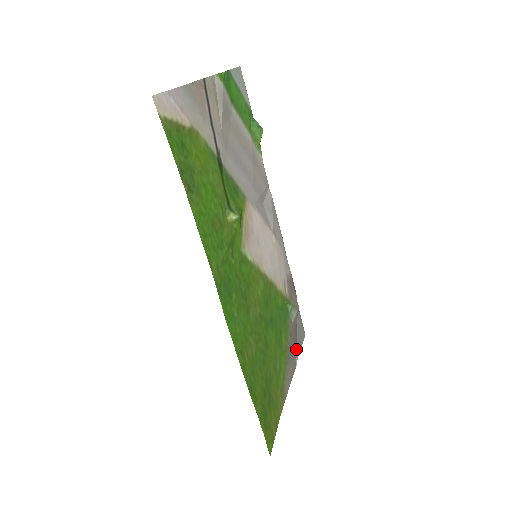
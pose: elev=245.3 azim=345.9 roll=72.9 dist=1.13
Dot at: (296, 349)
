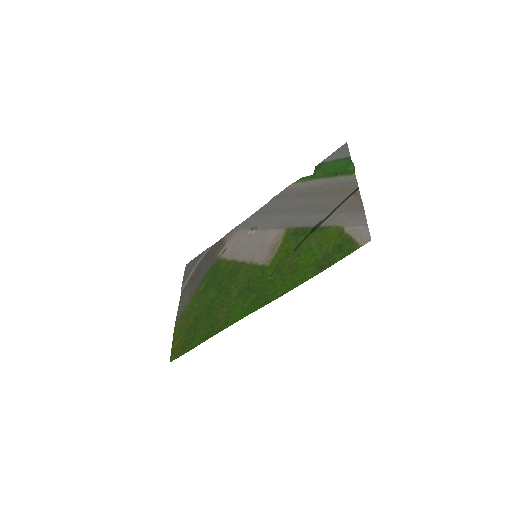
Dot at: (188, 281)
